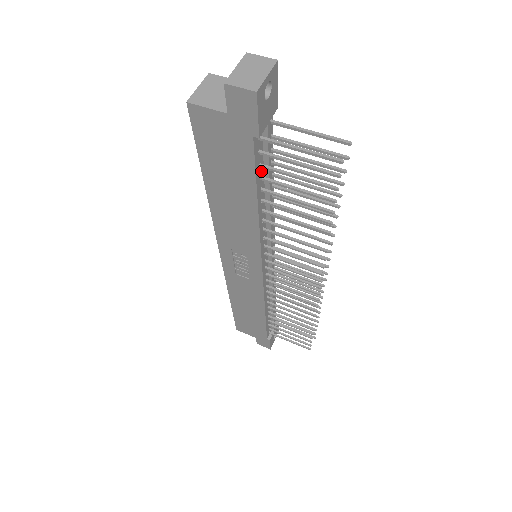
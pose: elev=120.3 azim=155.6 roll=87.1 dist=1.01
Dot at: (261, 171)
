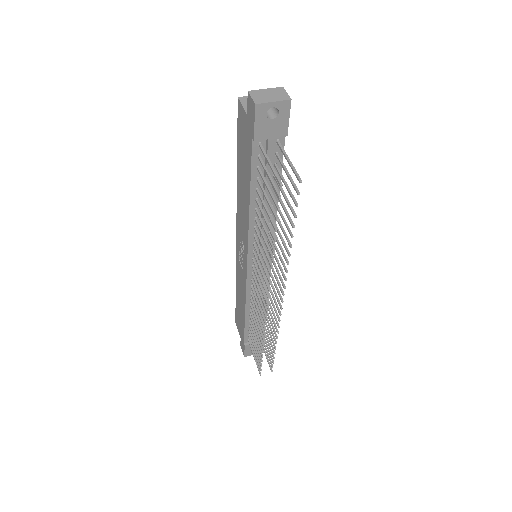
Dot at: occluded
